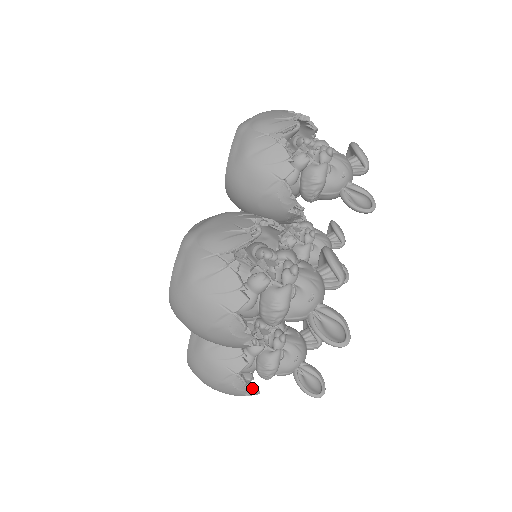
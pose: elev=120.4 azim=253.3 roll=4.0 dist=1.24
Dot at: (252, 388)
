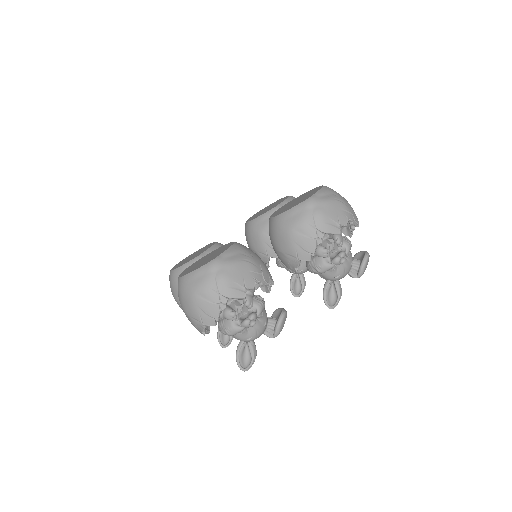
Dot at: occluded
